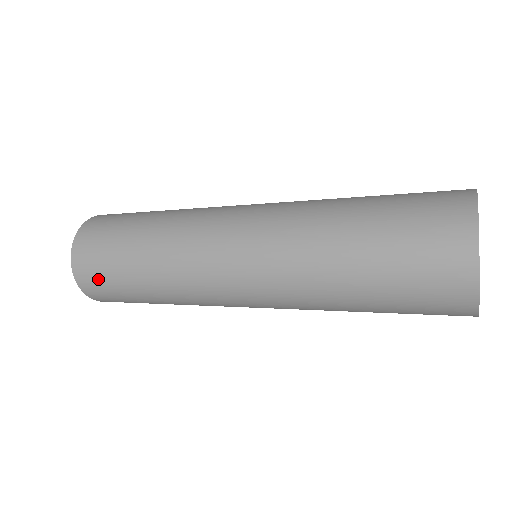
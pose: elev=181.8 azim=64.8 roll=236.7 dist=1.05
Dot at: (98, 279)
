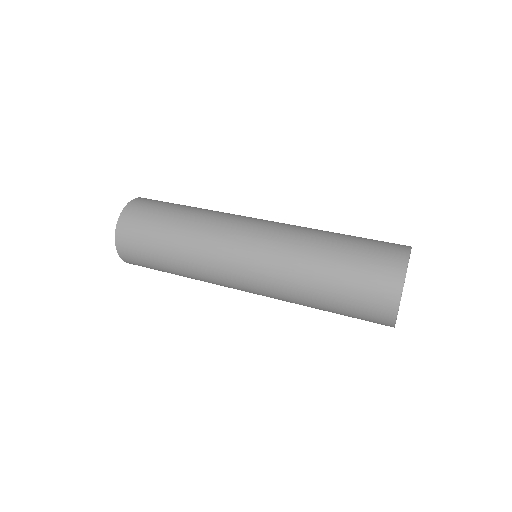
Dot at: occluded
